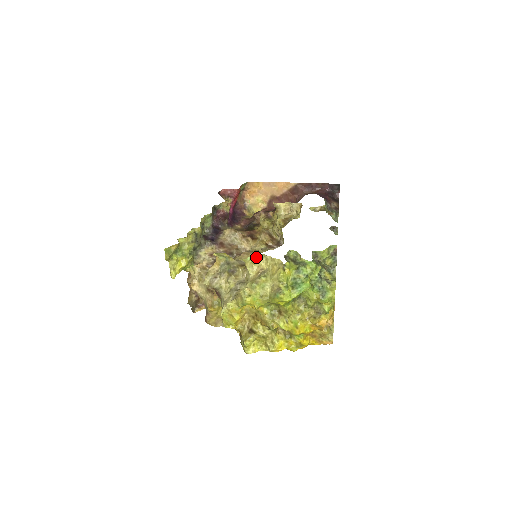
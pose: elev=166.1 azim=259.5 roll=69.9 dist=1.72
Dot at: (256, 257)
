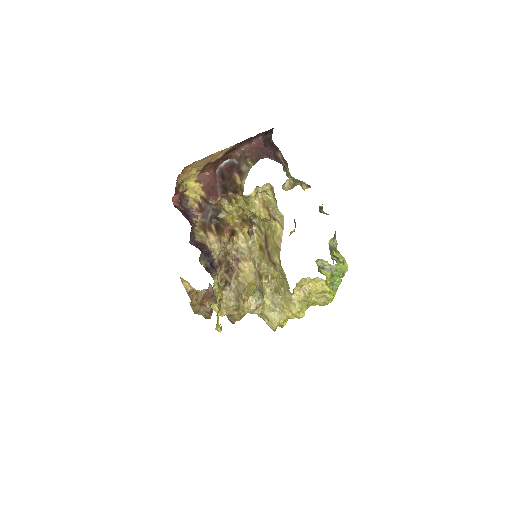
Dot at: (297, 284)
